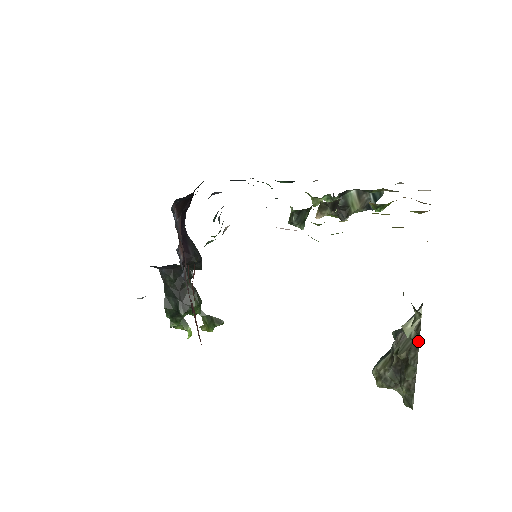
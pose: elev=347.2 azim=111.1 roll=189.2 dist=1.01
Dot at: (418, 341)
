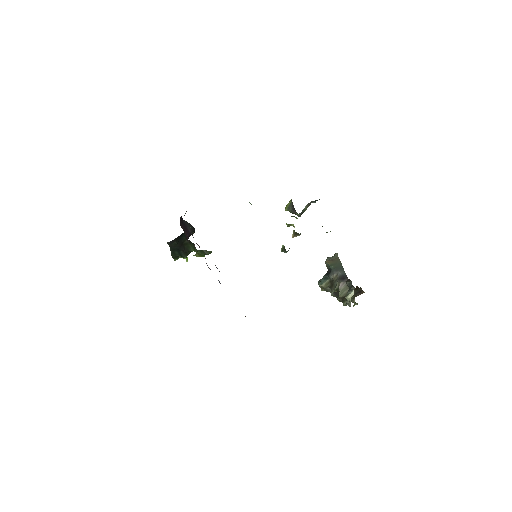
Dot at: occluded
